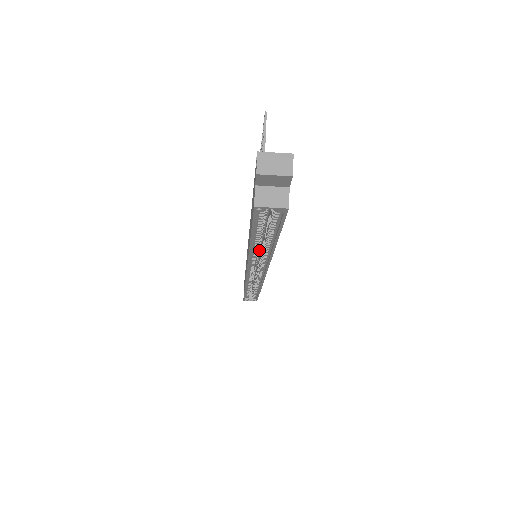
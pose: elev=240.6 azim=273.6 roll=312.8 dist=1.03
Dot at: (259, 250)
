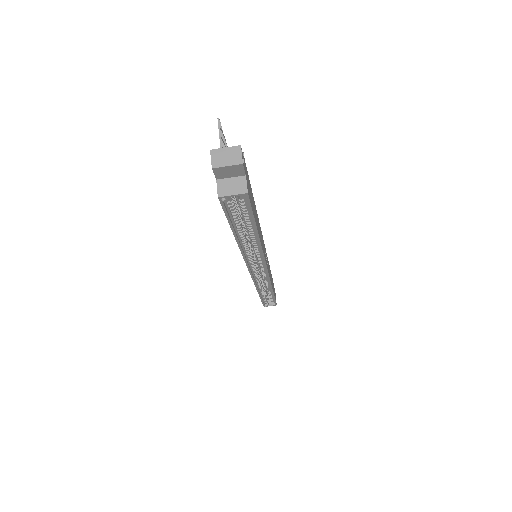
Dot at: (251, 246)
